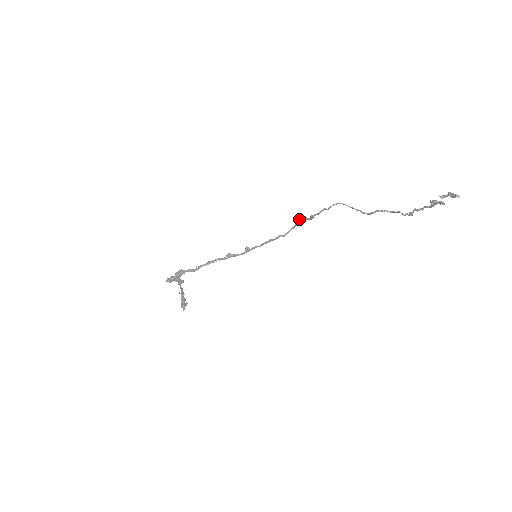
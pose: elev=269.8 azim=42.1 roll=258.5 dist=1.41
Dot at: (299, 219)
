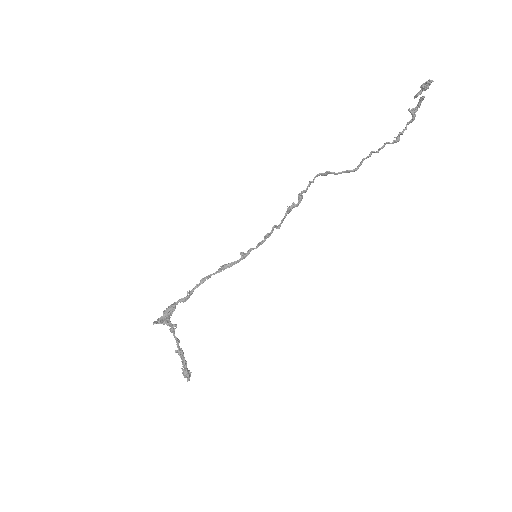
Dot at: (287, 206)
